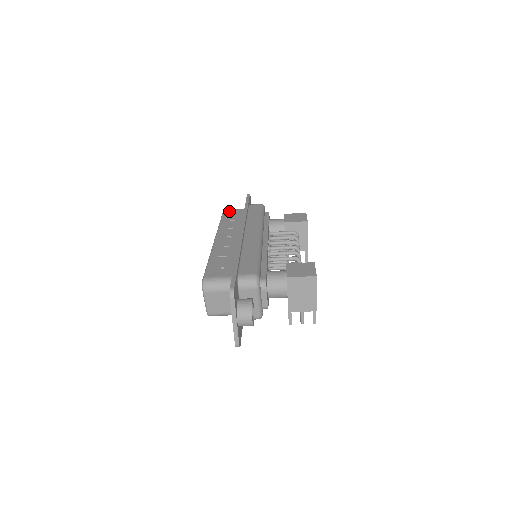
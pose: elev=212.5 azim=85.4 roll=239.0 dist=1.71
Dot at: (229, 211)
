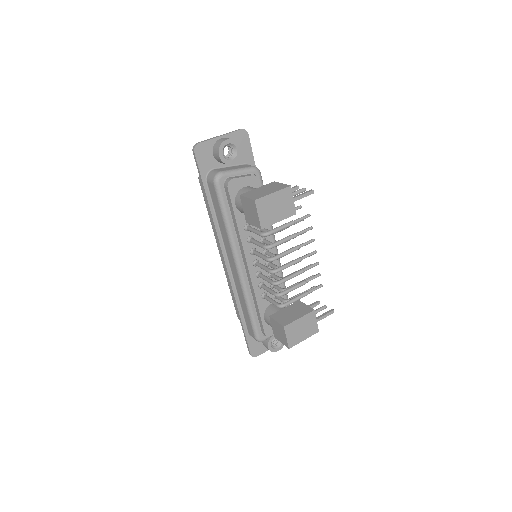
Dot at: occluded
